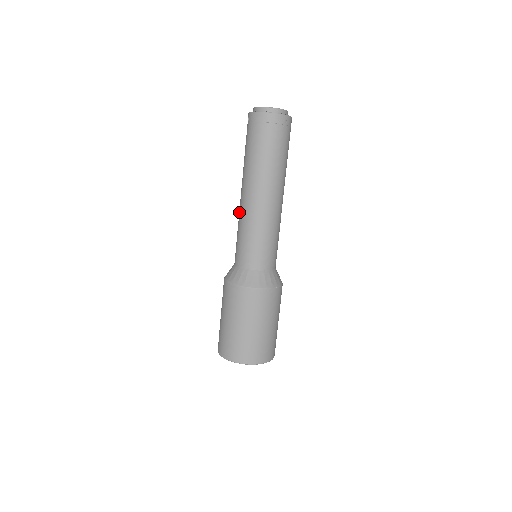
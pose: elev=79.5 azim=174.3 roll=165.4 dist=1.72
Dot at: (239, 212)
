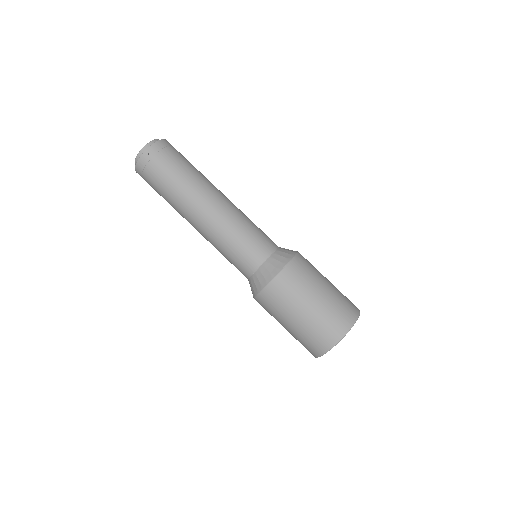
Dot at: occluded
